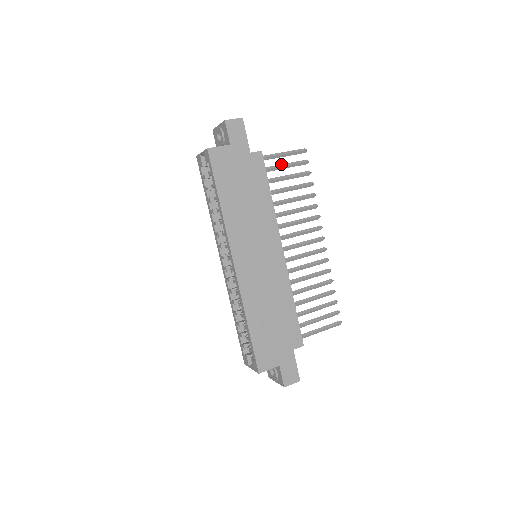
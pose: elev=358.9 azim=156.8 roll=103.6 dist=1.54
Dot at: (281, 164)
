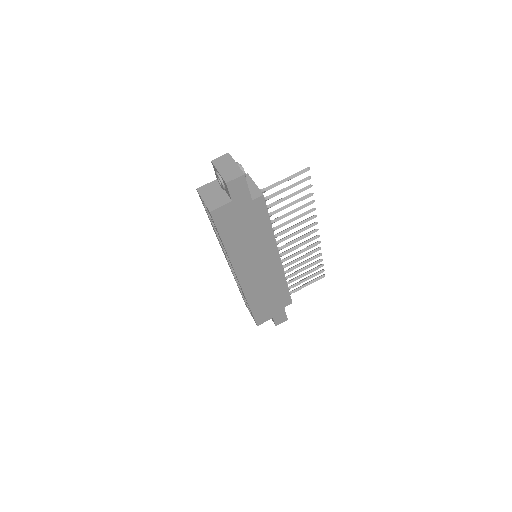
Dot at: (282, 189)
